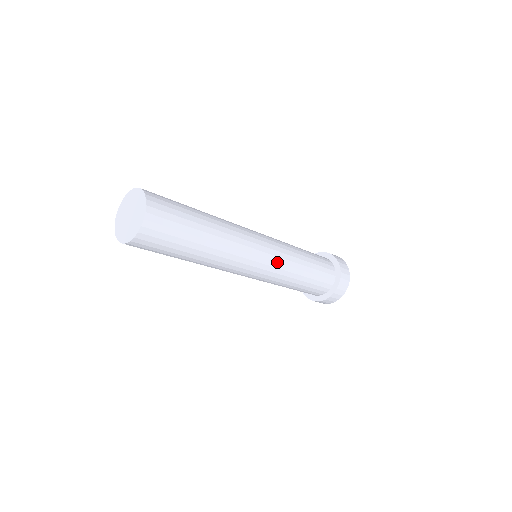
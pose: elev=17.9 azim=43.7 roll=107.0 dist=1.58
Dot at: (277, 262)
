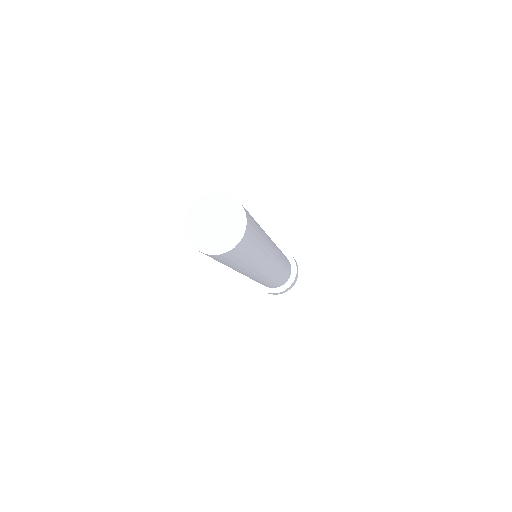
Dot at: (278, 250)
